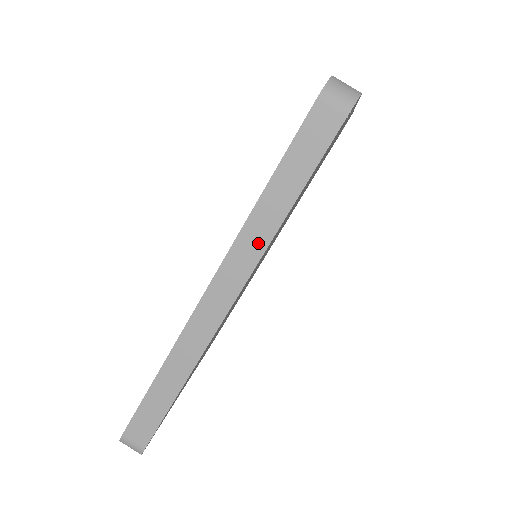
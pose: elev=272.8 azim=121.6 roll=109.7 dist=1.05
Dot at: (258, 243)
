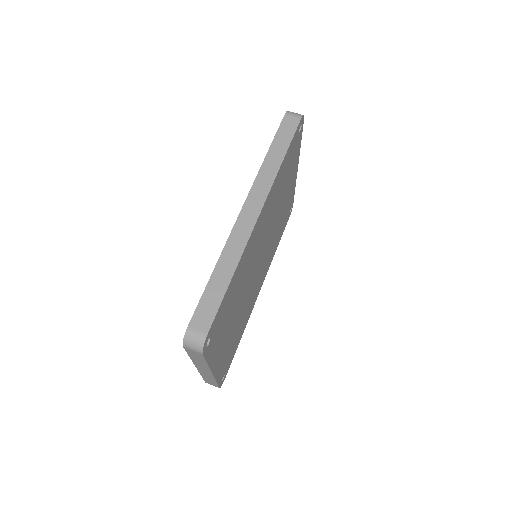
Dot at: (269, 178)
